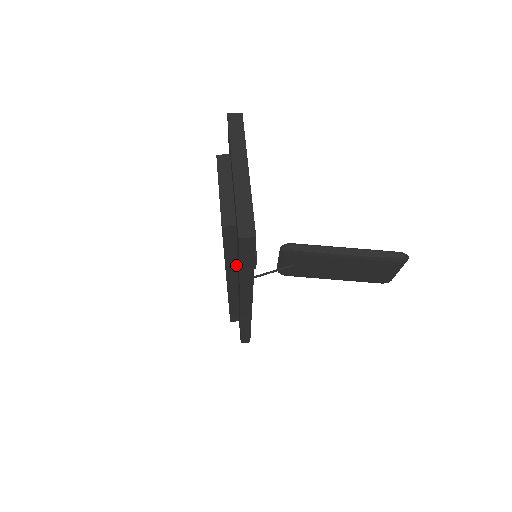
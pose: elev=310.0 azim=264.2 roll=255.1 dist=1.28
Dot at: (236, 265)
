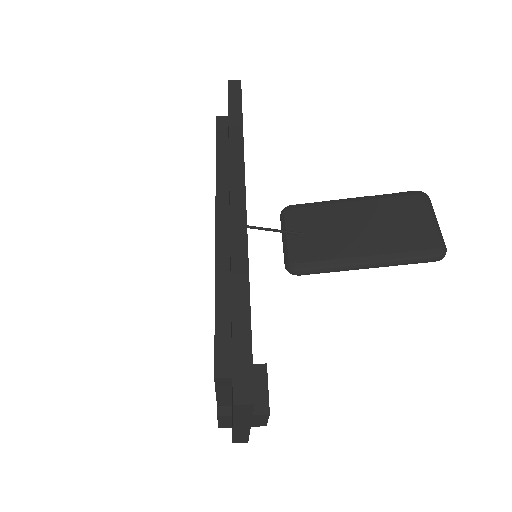
Dot at: (227, 175)
